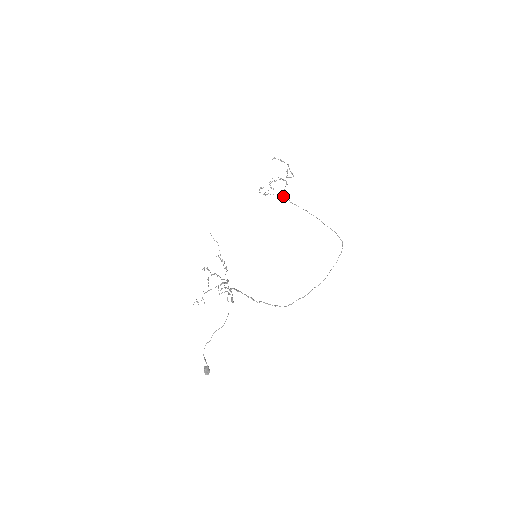
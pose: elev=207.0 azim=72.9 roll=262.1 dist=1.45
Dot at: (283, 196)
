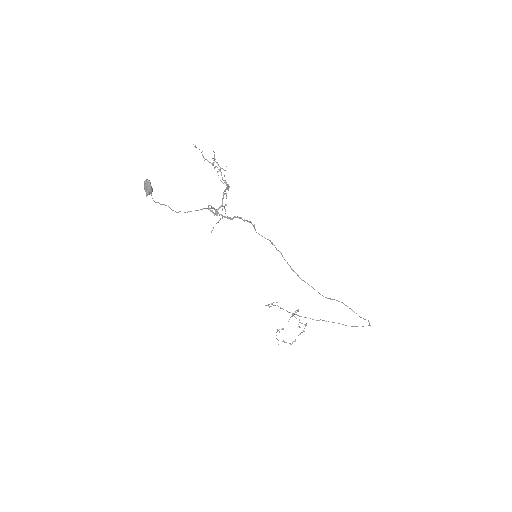
Dot at: (293, 314)
